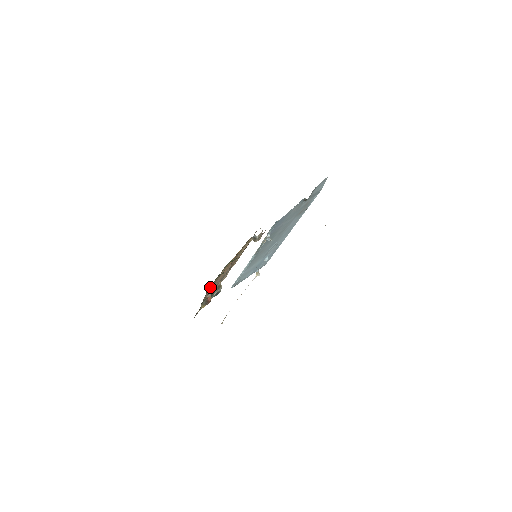
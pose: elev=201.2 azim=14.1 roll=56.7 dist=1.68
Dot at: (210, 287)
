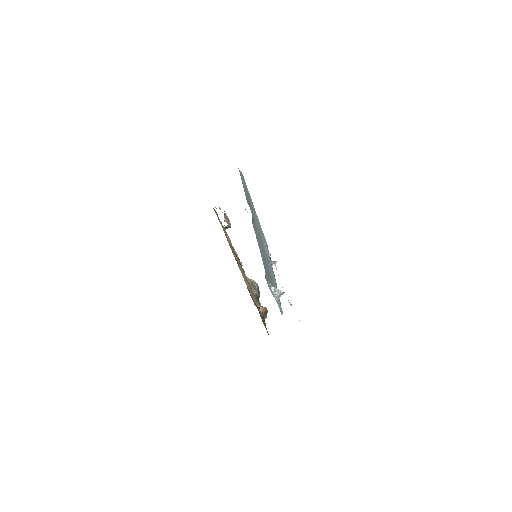
Dot at: (264, 324)
